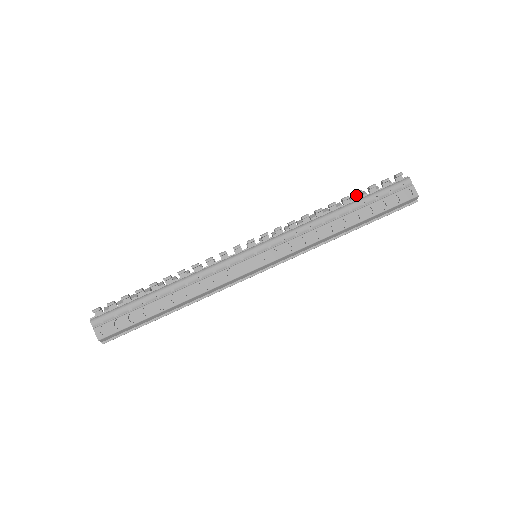
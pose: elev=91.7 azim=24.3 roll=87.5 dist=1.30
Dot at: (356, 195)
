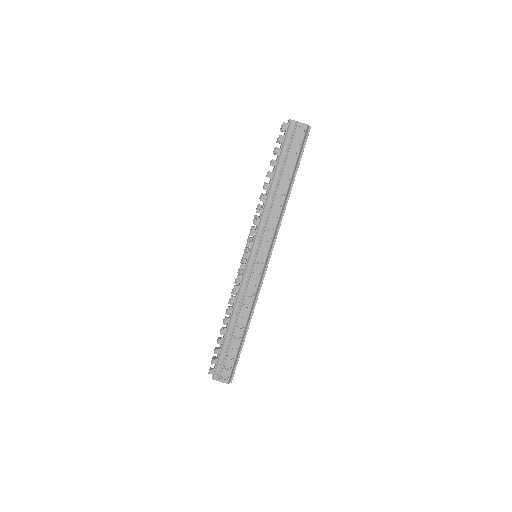
Dot at: (272, 165)
